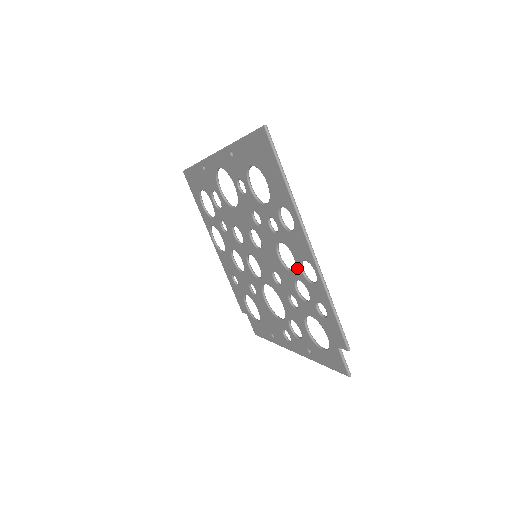
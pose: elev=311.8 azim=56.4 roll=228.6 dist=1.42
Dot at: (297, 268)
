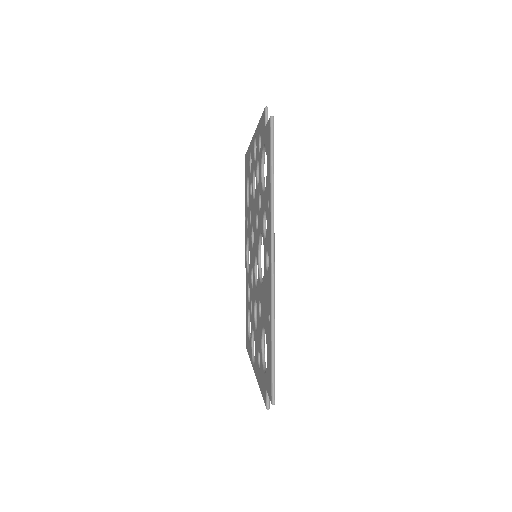
Dot at: (255, 168)
